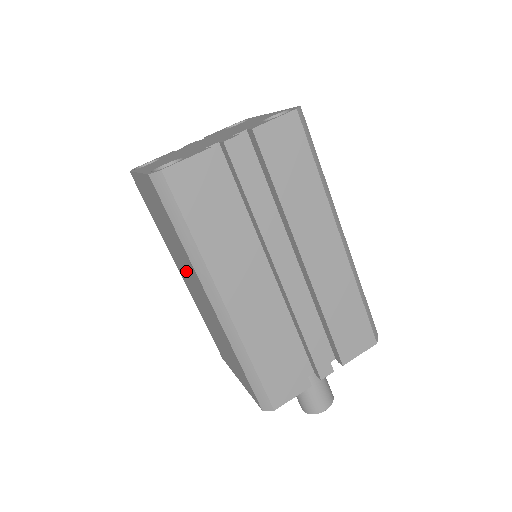
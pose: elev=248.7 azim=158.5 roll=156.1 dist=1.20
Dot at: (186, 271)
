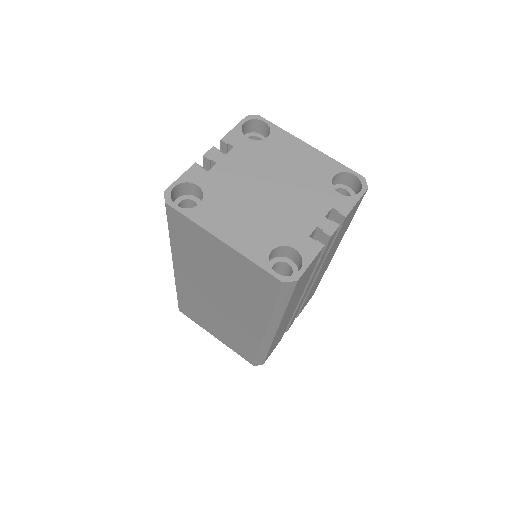
Dot at: (220, 294)
